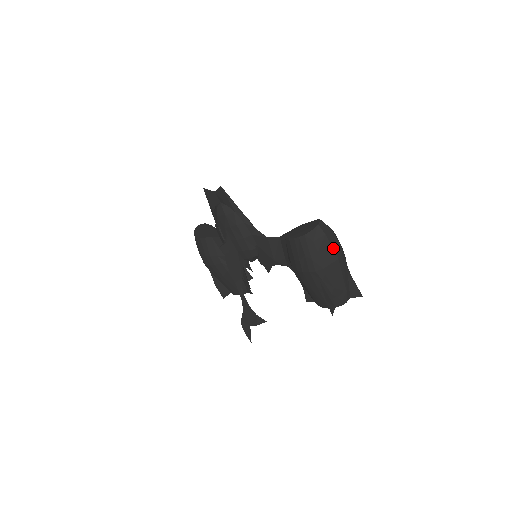
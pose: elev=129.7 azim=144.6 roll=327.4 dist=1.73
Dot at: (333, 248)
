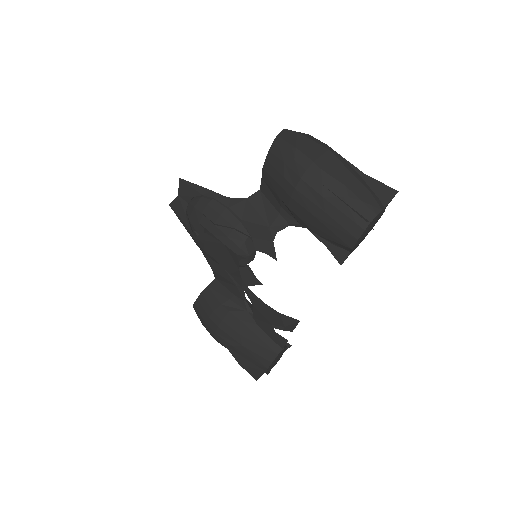
Dot at: (315, 142)
